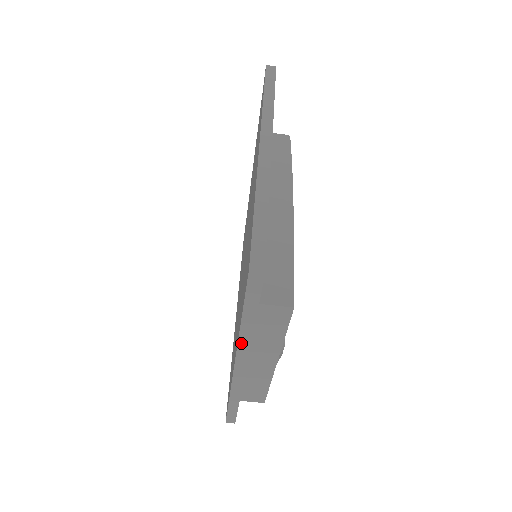
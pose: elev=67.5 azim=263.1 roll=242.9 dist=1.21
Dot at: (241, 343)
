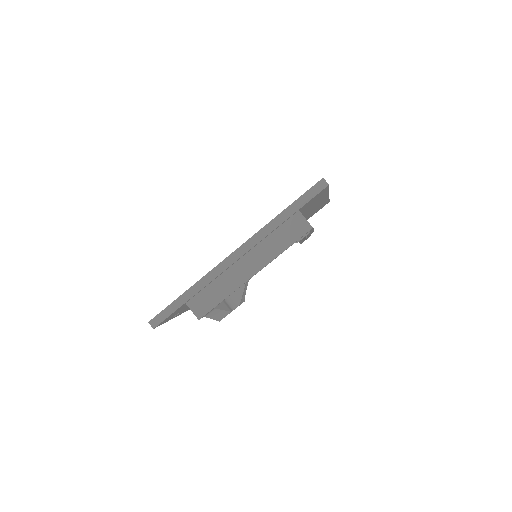
Dot at: (261, 232)
